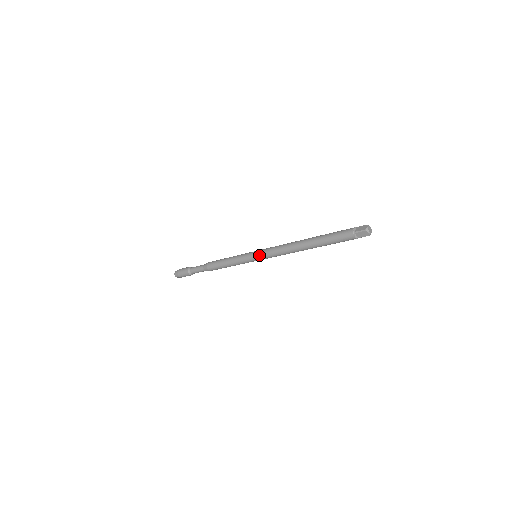
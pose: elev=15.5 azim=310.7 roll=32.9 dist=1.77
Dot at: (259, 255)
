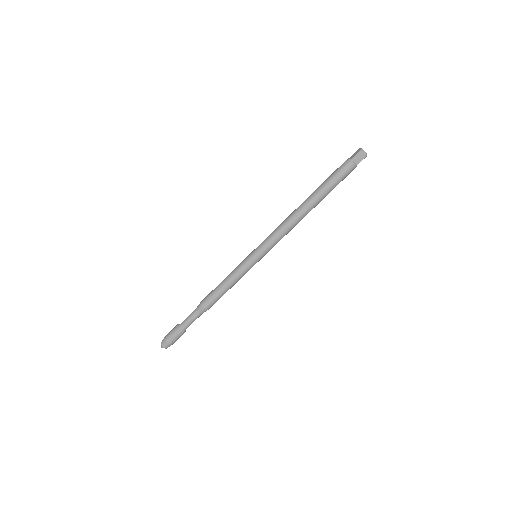
Dot at: (259, 245)
